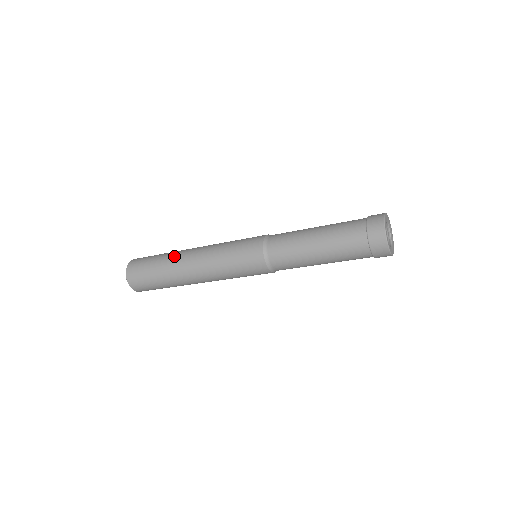
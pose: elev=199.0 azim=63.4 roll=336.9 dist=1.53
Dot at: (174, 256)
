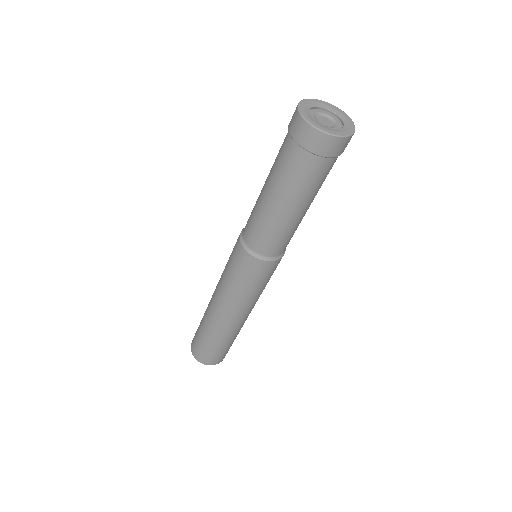
Dot at: occluded
